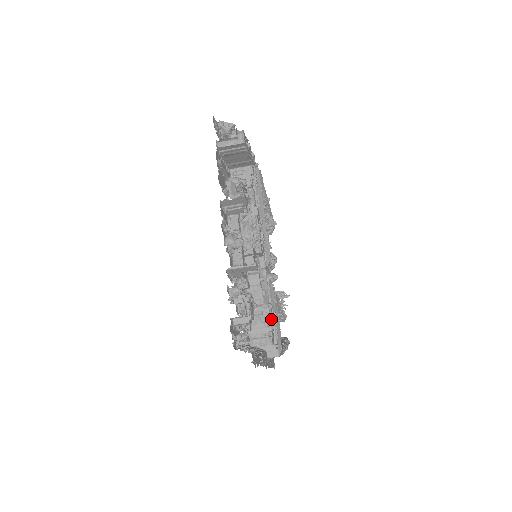
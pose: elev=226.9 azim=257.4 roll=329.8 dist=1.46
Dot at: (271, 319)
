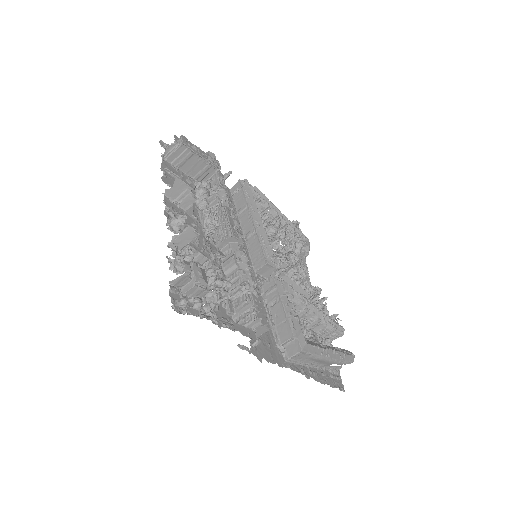
Dot at: (259, 298)
